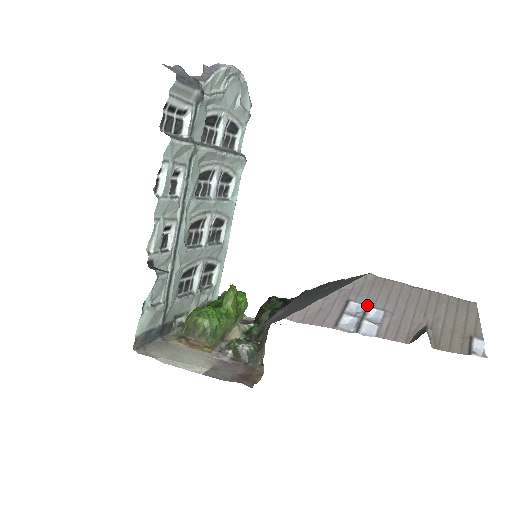
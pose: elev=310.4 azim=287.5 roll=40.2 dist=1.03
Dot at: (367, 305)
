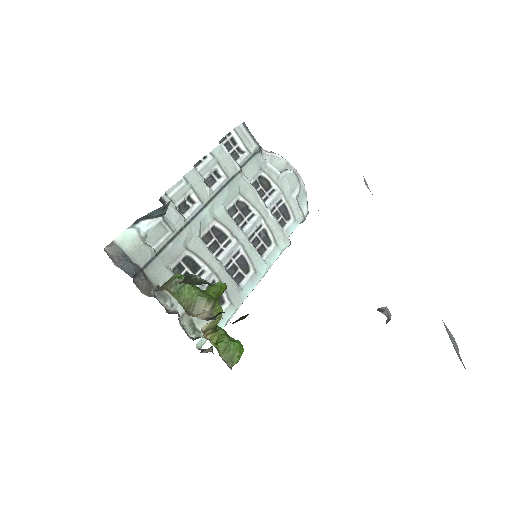
Dot at: occluded
